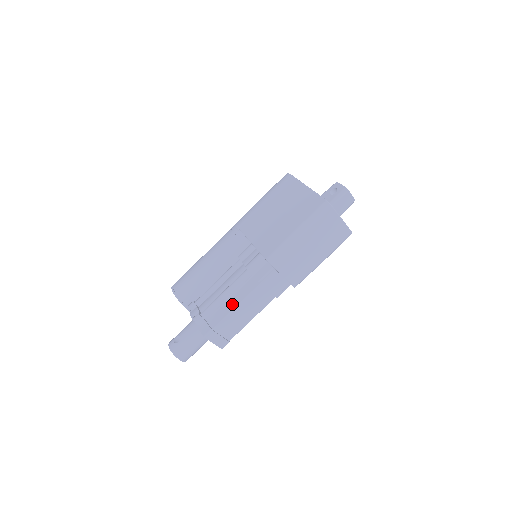
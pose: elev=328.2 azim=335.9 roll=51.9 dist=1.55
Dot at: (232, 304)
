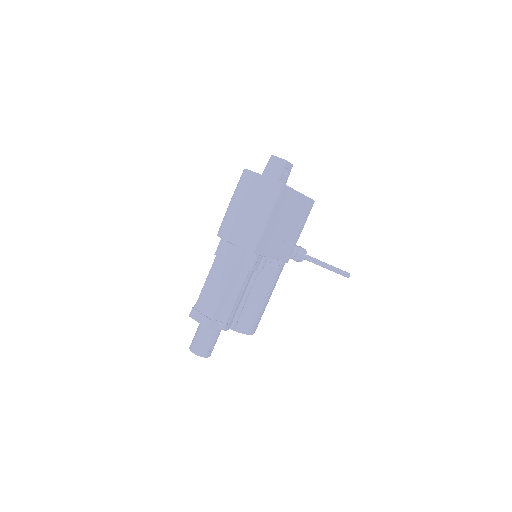
Dot at: occluded
